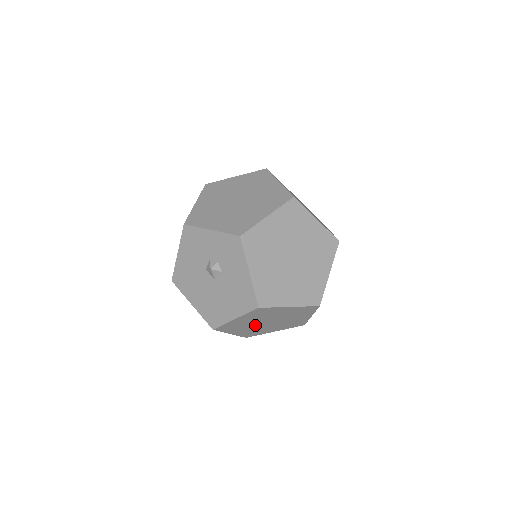
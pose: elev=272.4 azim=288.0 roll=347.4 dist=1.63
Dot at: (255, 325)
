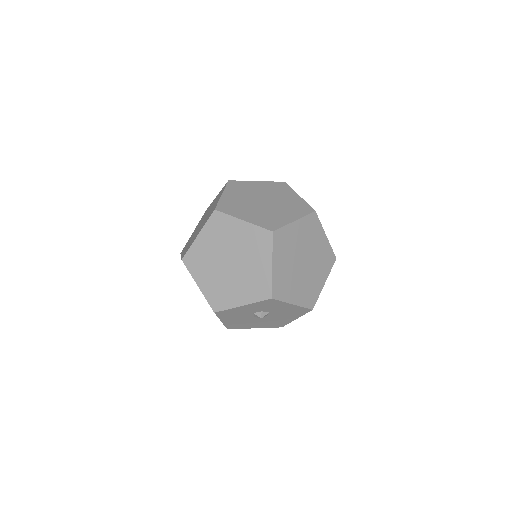
Dot at: occluded
